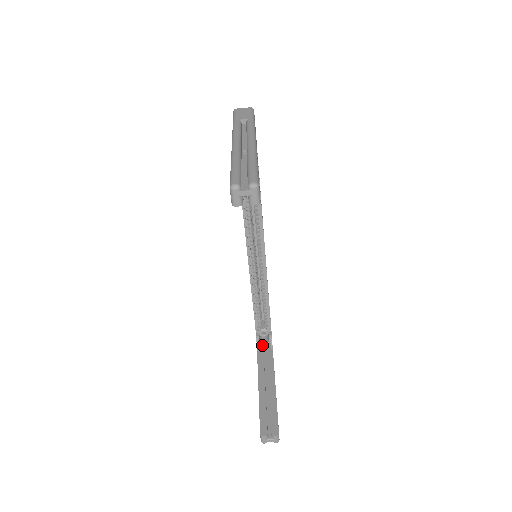
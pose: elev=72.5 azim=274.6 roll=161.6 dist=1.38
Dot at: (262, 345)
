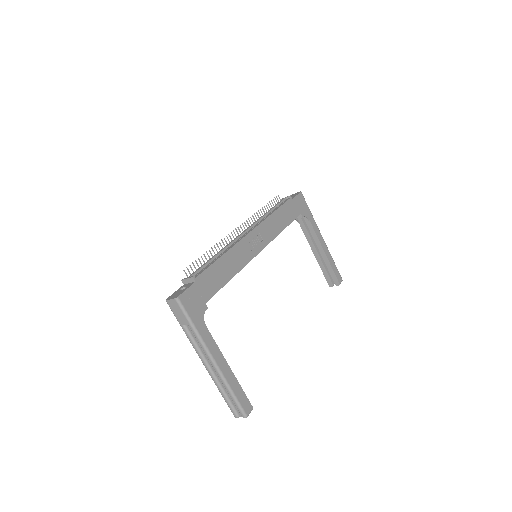
Dot at: (300, 218)
